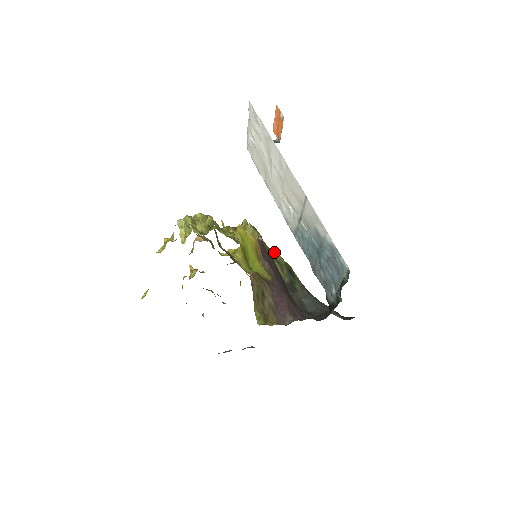
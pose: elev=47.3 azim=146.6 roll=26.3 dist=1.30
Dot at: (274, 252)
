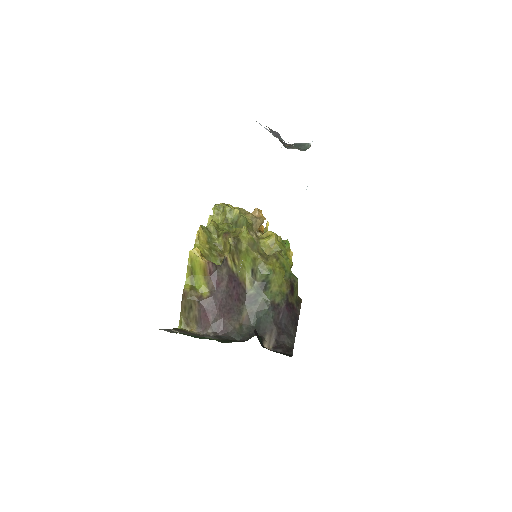
Dot at: (261, 262)
